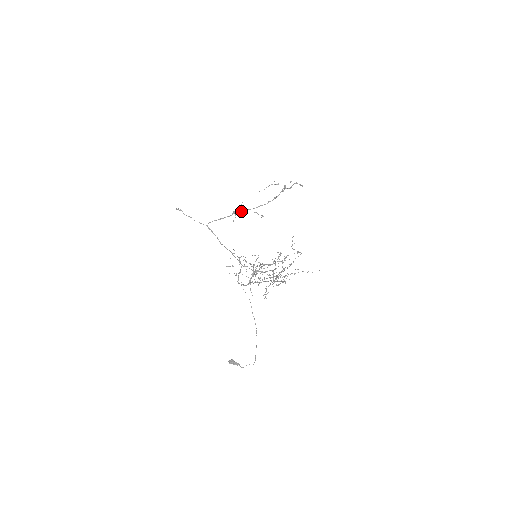
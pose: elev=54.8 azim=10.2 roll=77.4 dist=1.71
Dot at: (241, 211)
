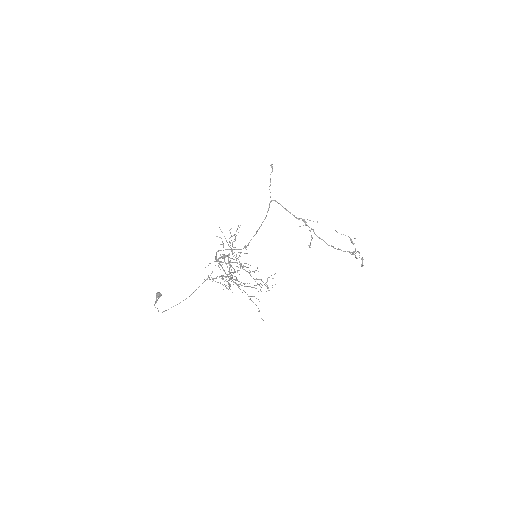
Dot at: occluded
